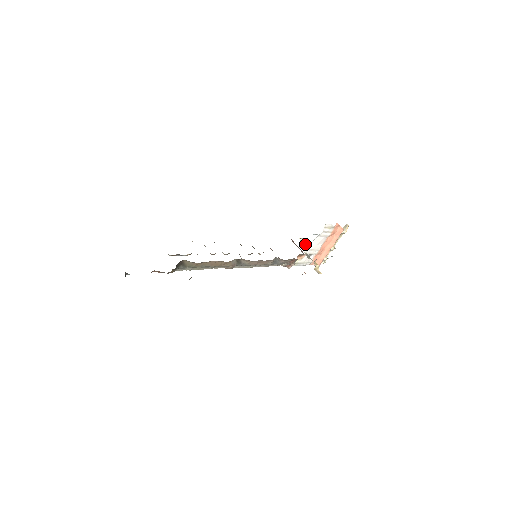
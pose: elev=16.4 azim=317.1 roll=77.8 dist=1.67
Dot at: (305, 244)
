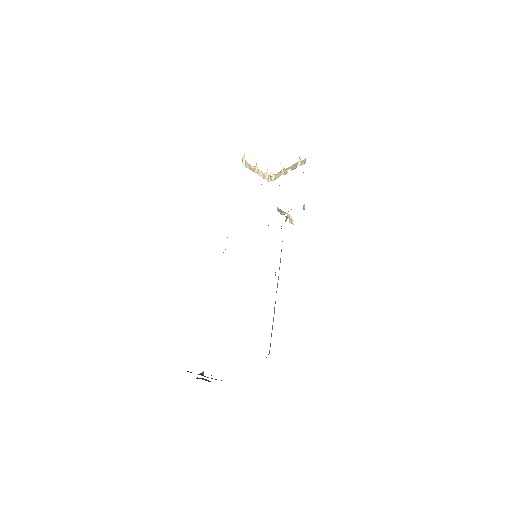
Dot at: (249, 166)
